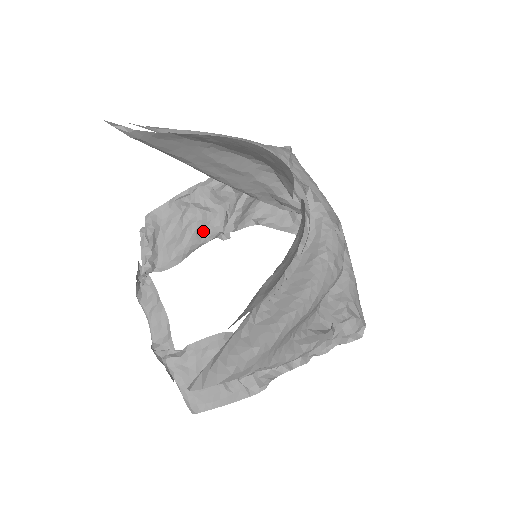
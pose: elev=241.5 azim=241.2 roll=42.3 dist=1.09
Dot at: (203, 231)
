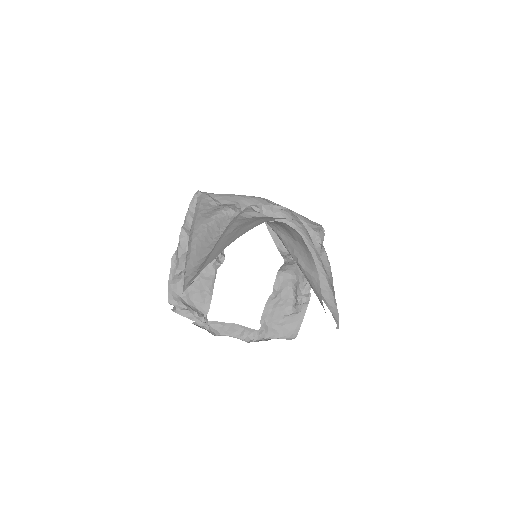
Dot at: (205, 274)
